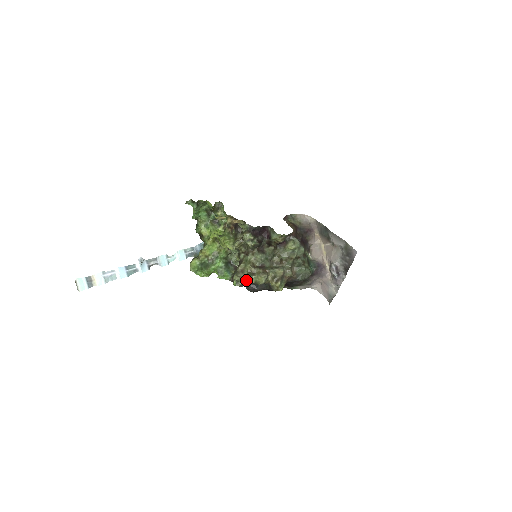
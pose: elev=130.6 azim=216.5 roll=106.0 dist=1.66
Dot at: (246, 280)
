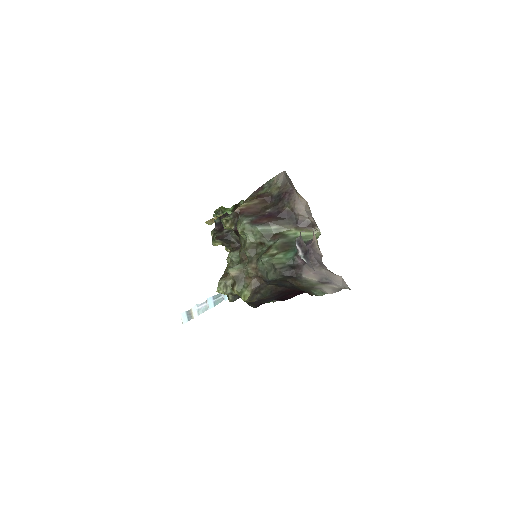
Dot at: occluded
